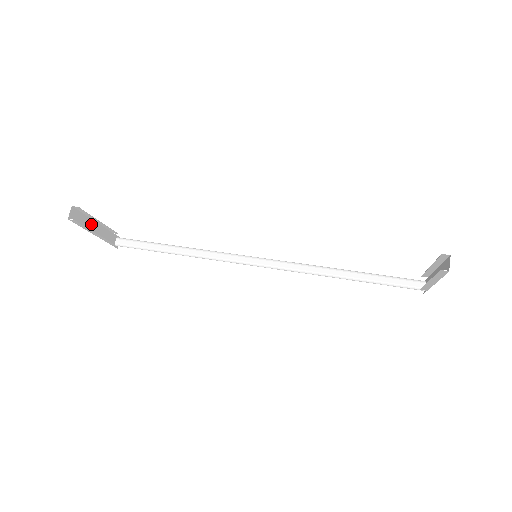
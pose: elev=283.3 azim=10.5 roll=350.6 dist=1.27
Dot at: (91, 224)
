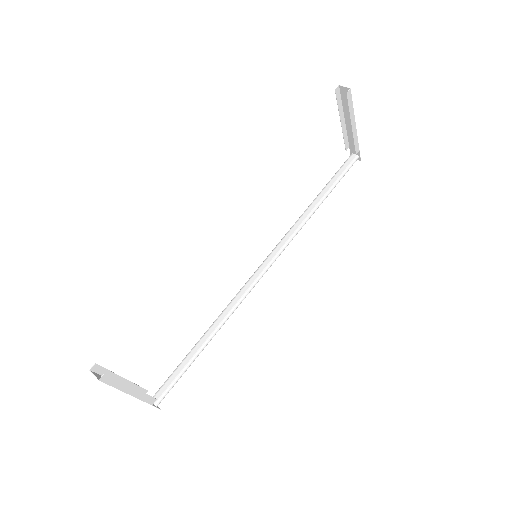
Dot at: occluded
